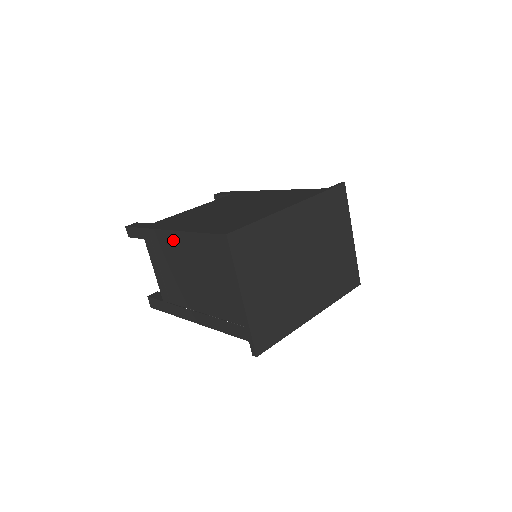
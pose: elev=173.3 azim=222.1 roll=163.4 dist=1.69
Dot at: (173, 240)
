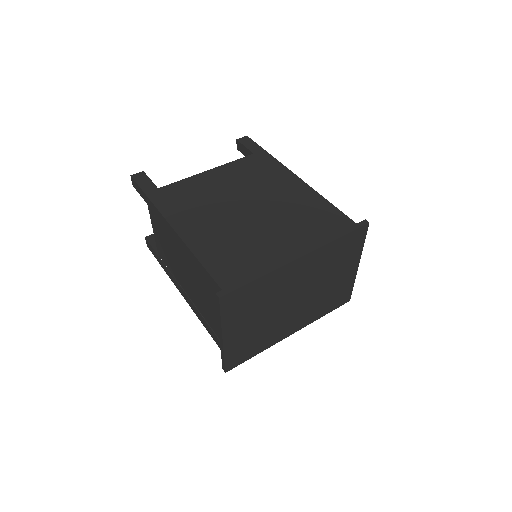
Dot at: (173, 236)
